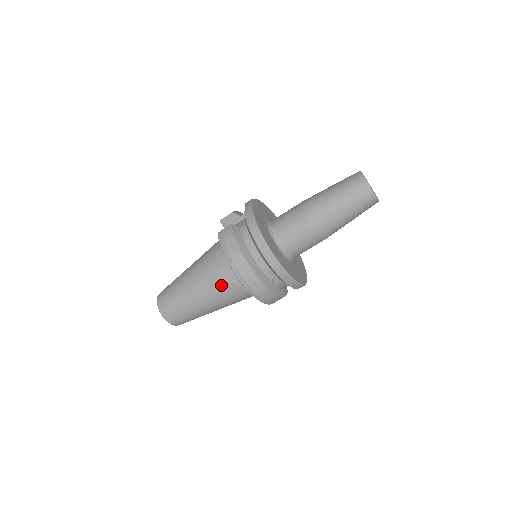
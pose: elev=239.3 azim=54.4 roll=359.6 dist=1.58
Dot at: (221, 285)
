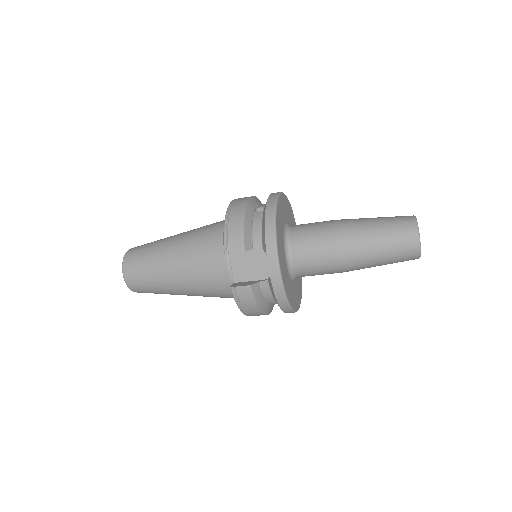
Dot at: (220, 297)
